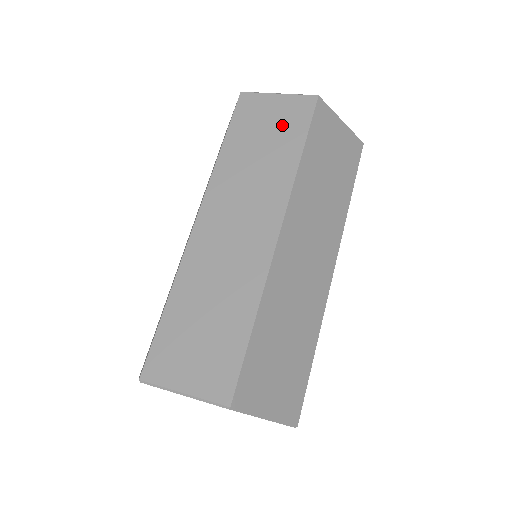
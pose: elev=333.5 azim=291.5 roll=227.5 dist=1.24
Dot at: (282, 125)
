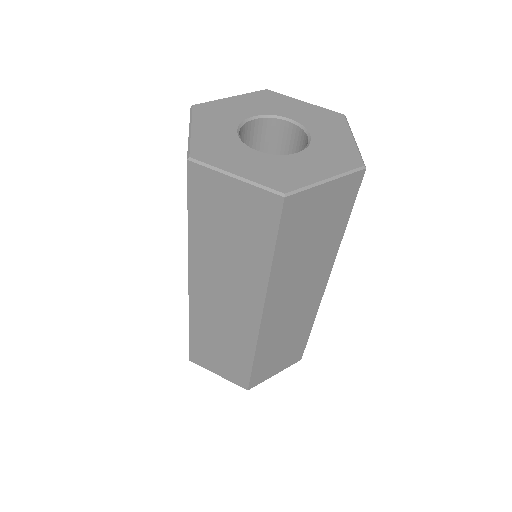
Dot at: (246, 222)
